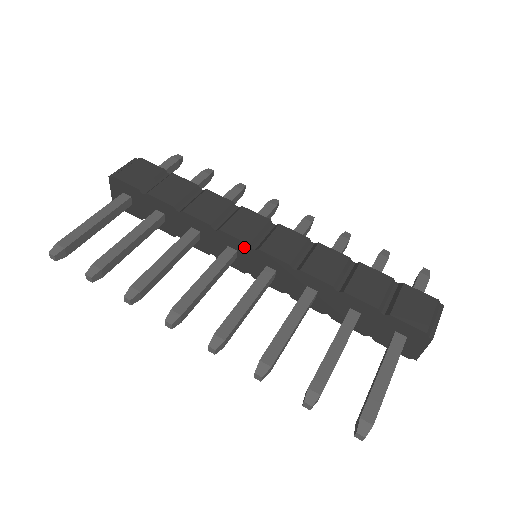
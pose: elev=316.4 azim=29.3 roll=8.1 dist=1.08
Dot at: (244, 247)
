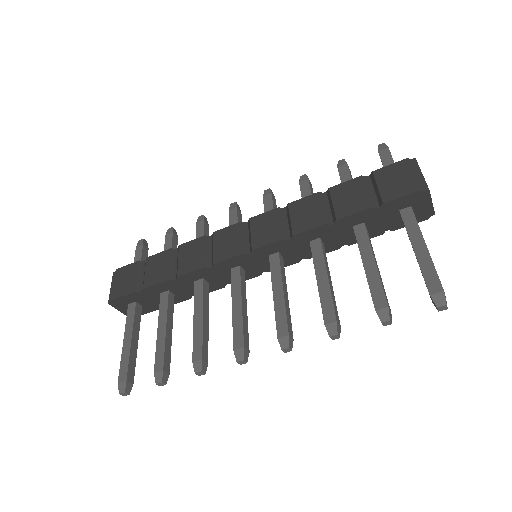
Dot at: (241, 259)
